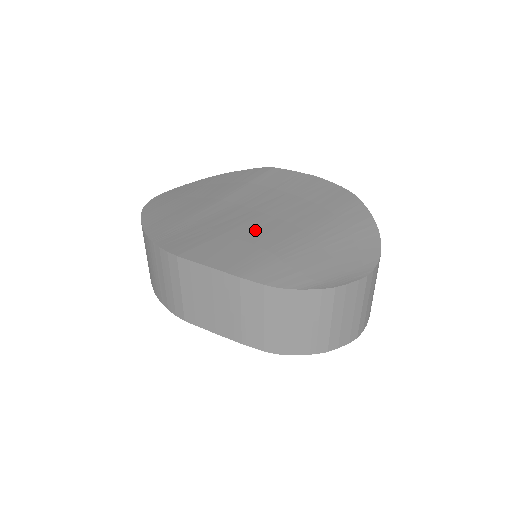
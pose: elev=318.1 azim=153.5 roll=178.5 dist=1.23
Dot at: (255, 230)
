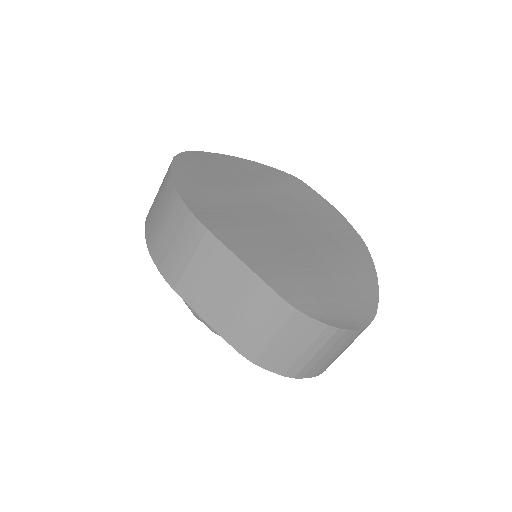
Dot at: (280, 237)
